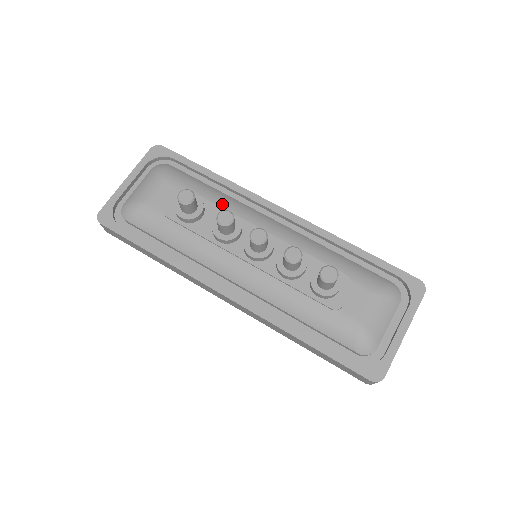
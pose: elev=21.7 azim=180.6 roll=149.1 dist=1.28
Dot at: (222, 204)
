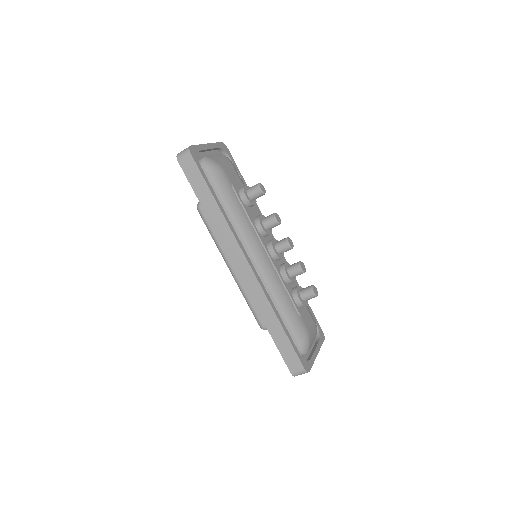
Dot at: occluded
